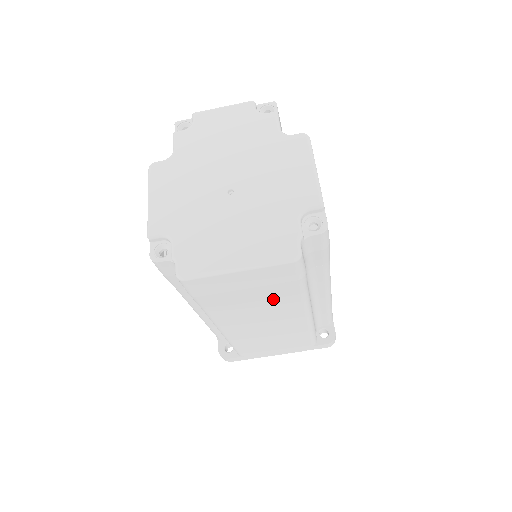
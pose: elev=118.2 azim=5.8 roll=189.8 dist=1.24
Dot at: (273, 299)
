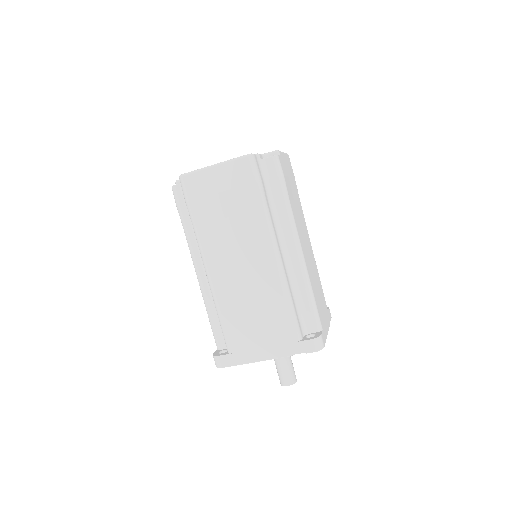
Dot at: (242, 215)
